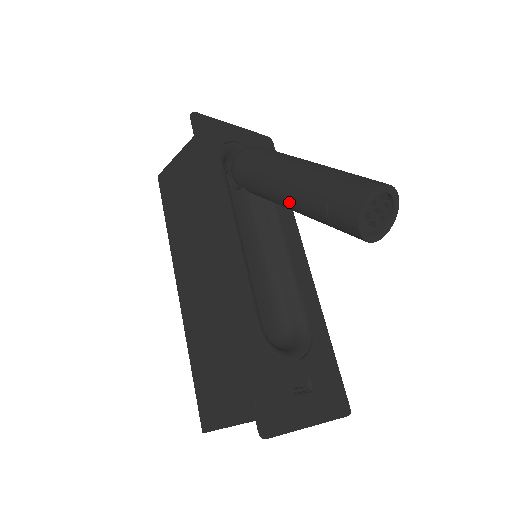
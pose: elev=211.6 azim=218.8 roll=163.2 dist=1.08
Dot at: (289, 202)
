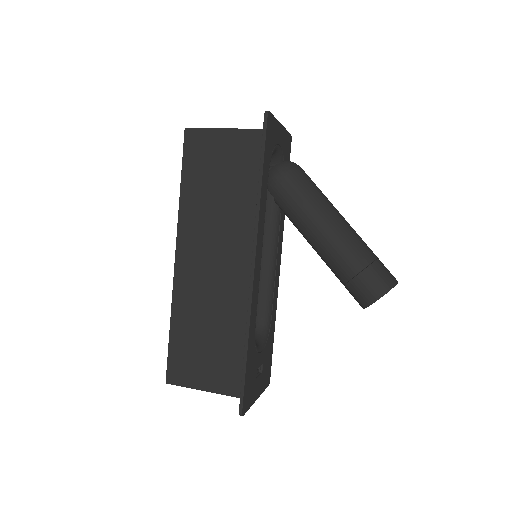
Dot at: (319, 247)
